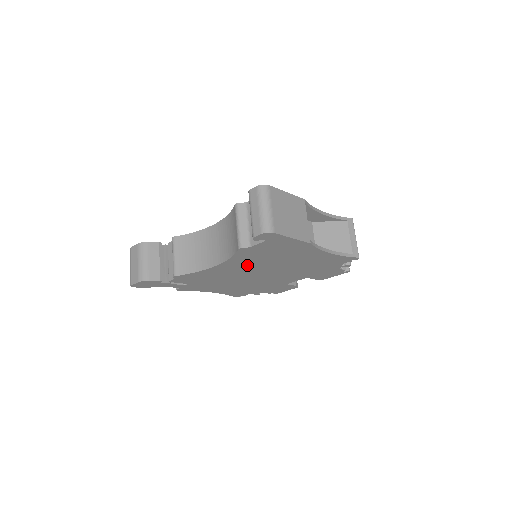
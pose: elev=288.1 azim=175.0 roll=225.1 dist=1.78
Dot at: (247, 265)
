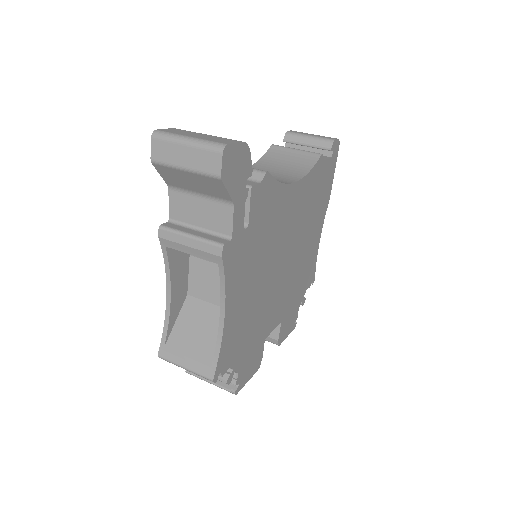
Dot at: (298, 213)
